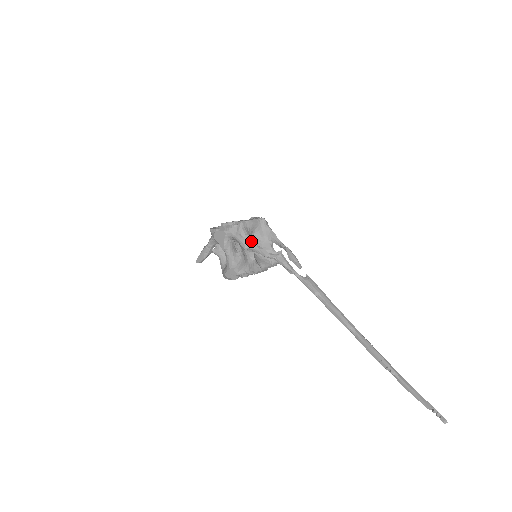
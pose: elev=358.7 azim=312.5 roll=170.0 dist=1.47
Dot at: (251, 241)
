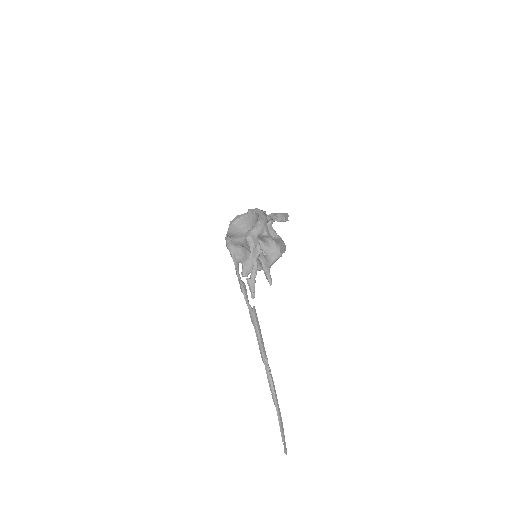
Dot at: (232, 258)
